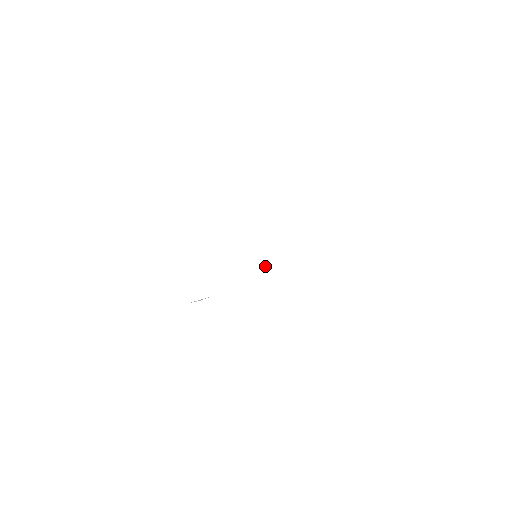
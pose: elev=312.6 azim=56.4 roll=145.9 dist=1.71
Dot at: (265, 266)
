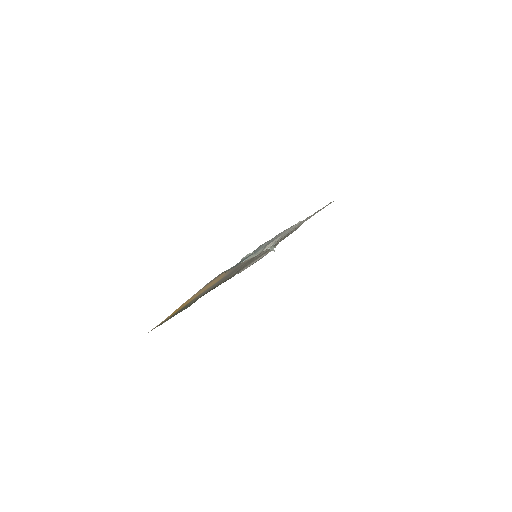
Dot at: (273, 250)
